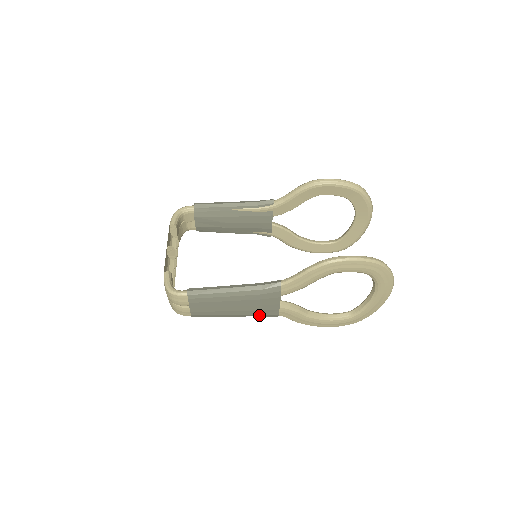
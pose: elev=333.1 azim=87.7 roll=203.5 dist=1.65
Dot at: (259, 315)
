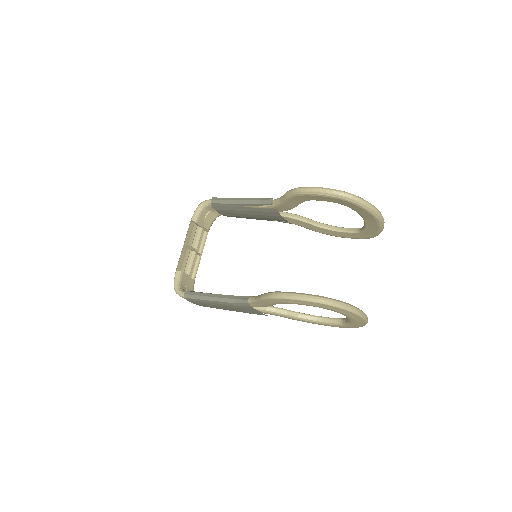
Dot at: occluded
